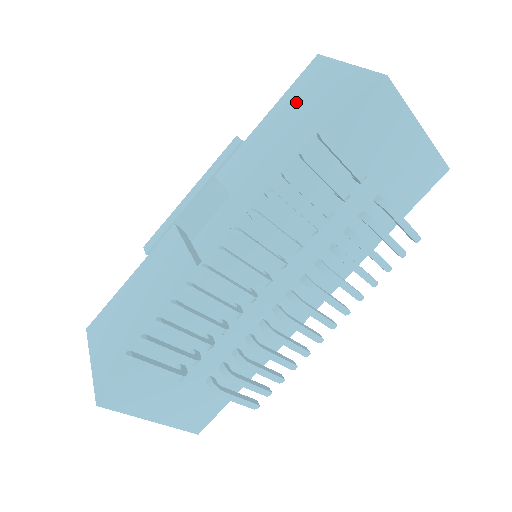
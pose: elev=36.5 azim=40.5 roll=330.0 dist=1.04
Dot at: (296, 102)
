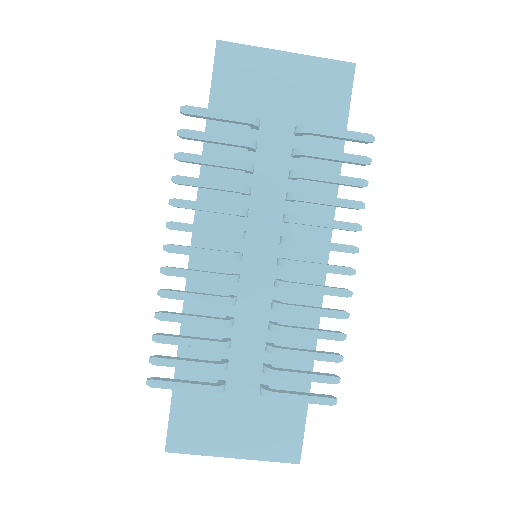
Dot at: occluded
